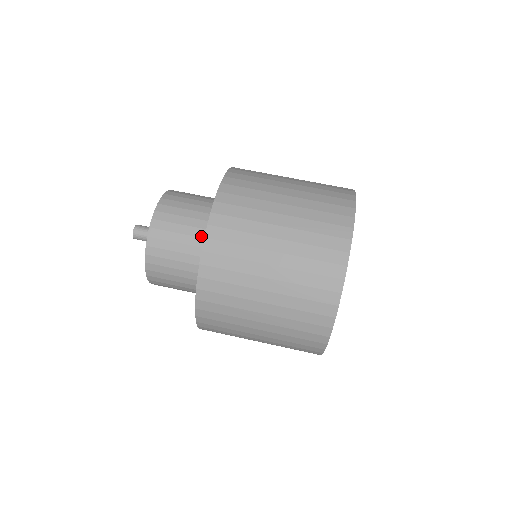
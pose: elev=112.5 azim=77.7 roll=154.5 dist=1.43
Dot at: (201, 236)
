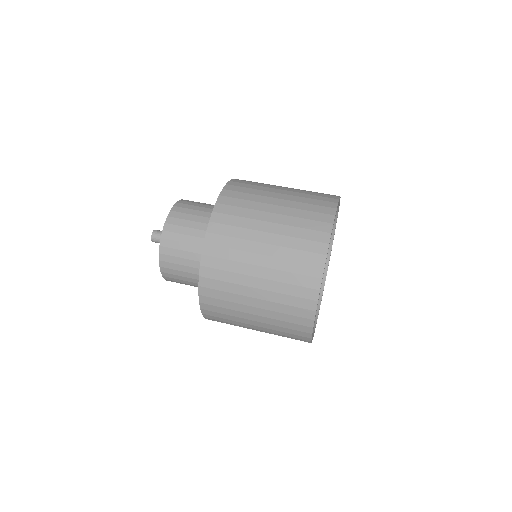
Dot at: occluded
